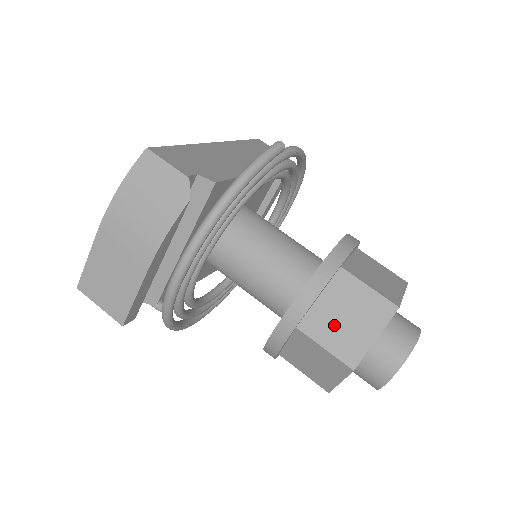
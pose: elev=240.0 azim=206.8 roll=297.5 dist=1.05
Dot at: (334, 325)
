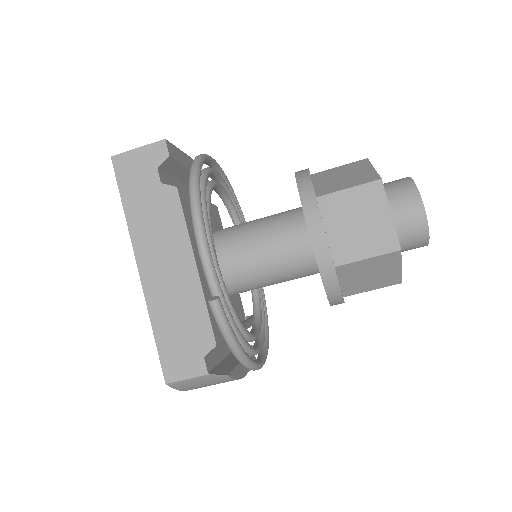
Dot at: (366, 282)
